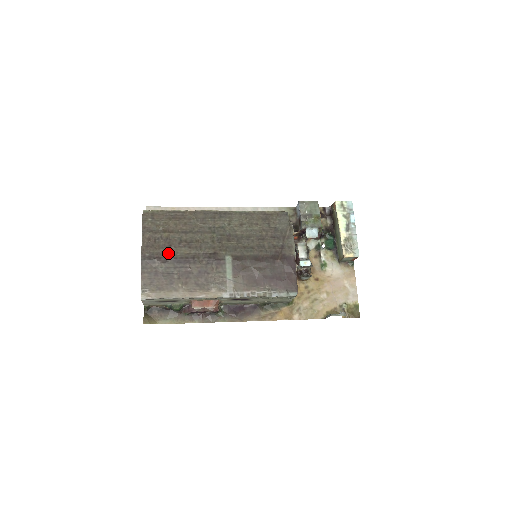
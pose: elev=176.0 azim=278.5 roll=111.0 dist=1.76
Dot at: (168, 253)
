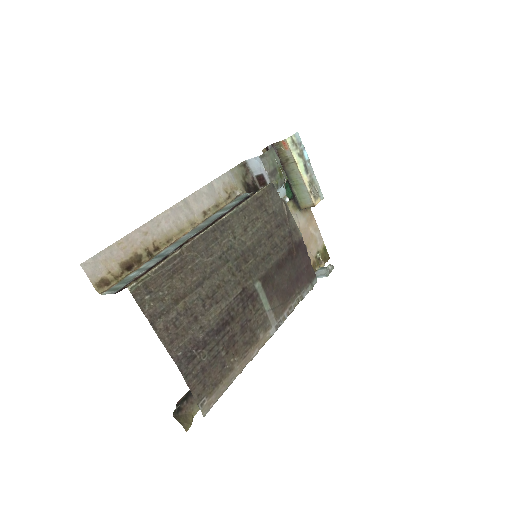
Dot at: (201, 330)
